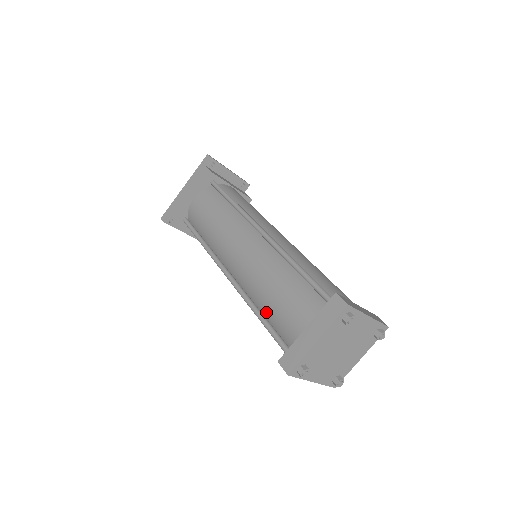
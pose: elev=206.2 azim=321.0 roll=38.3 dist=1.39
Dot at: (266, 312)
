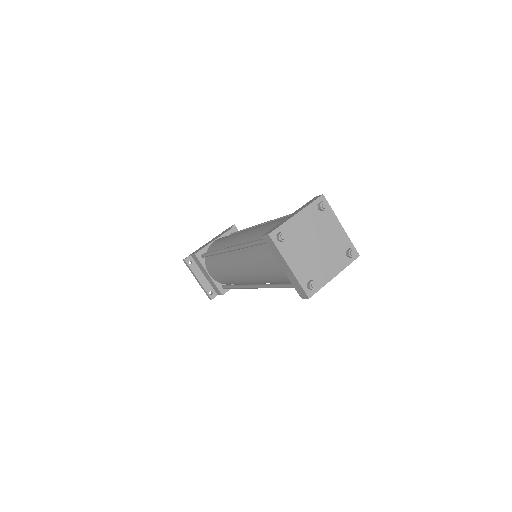
Dot at: (258, 239)
